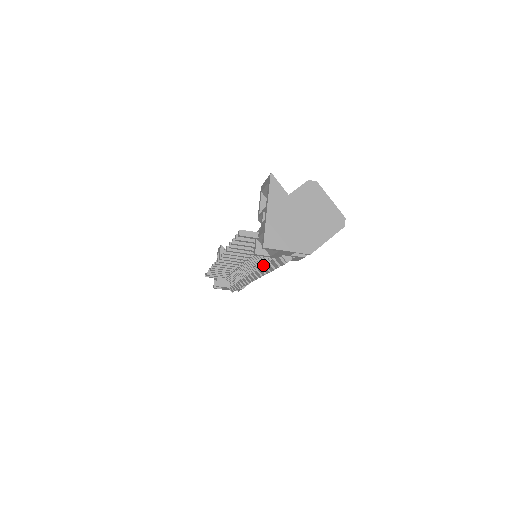
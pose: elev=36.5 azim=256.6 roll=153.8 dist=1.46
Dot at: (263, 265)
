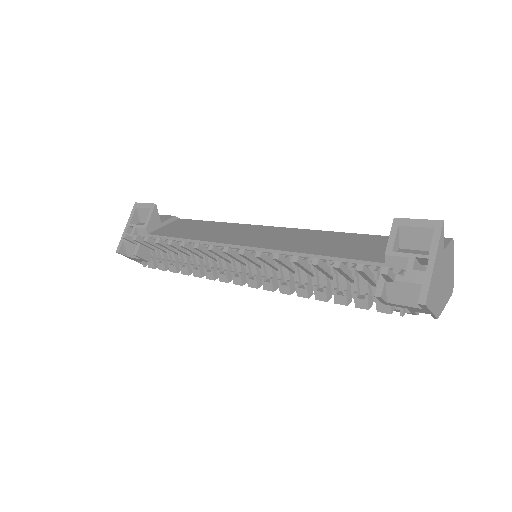
Dot at: (324, 291)
